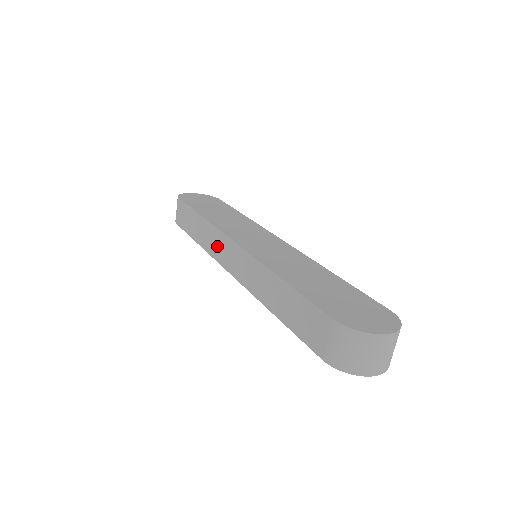
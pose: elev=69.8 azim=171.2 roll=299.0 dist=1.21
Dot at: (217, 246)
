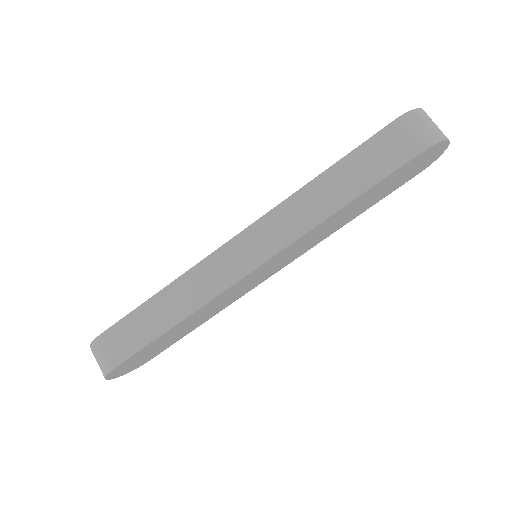
Dot at: (215, 275)
